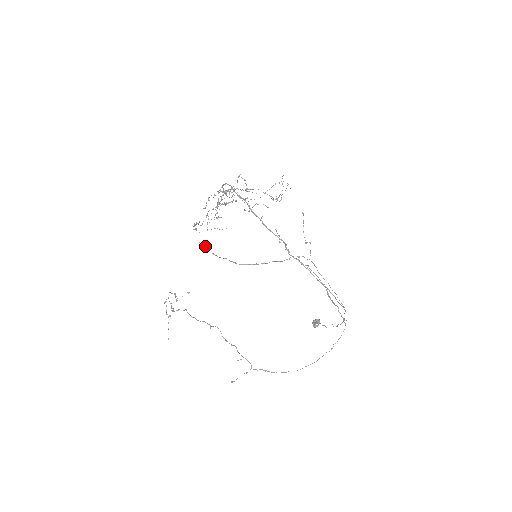
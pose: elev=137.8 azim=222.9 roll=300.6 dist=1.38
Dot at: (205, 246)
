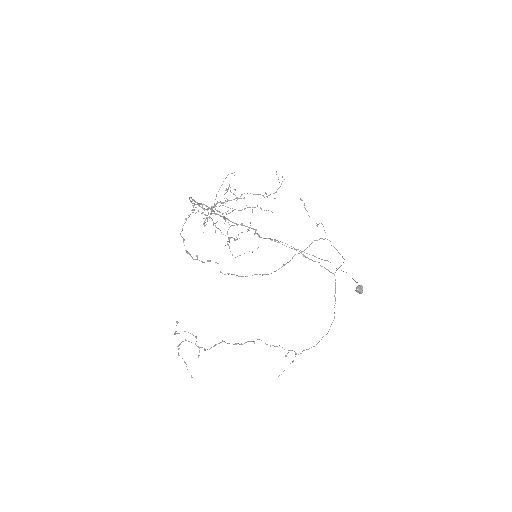
Dot at: (228, 273)
